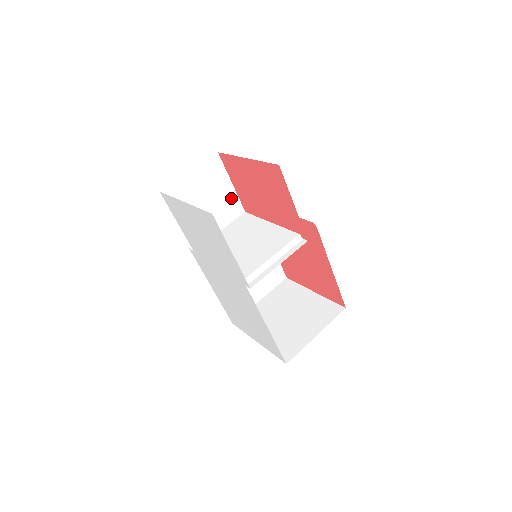
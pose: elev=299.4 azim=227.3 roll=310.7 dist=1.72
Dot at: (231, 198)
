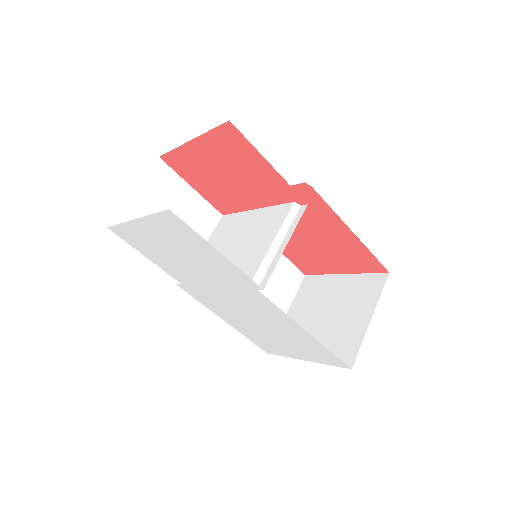
Dot at: (199, 205)
